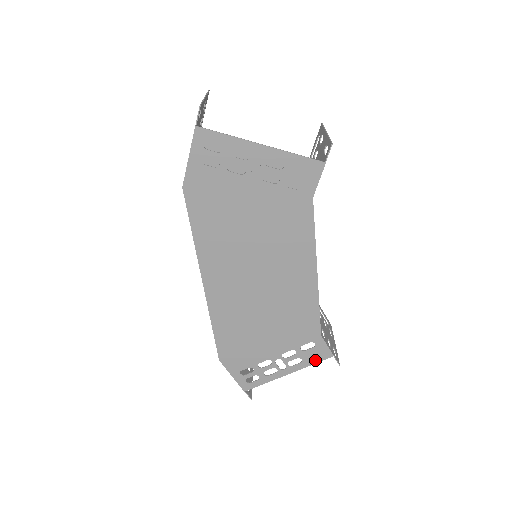
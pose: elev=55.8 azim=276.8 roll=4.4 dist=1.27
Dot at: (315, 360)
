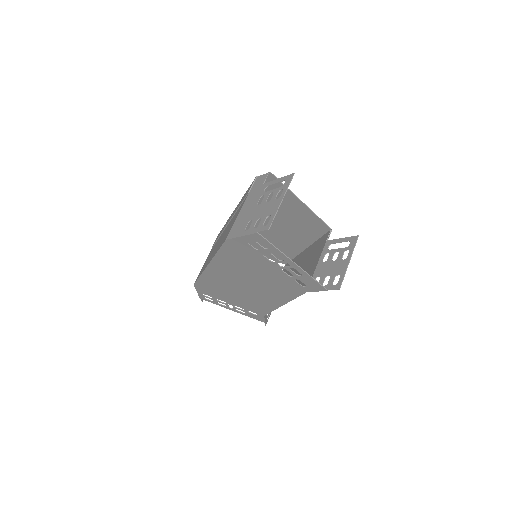
Dot at: (253, 317)
